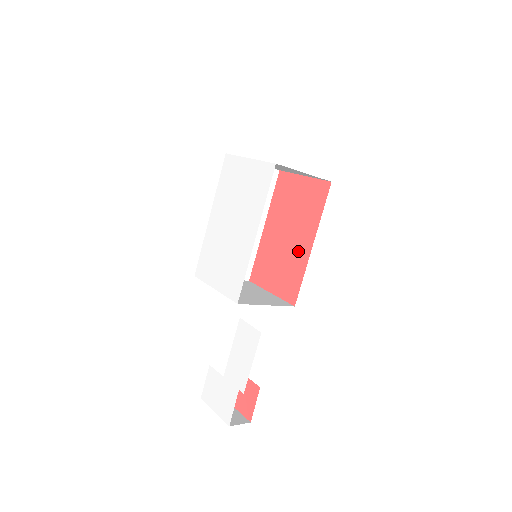
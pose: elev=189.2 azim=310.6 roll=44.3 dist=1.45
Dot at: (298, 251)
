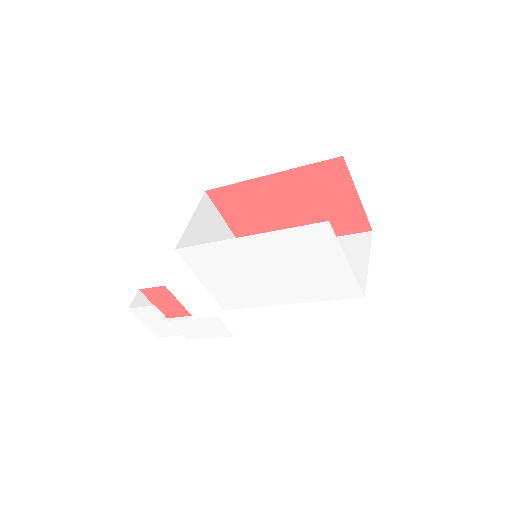
Dot at: occluded
